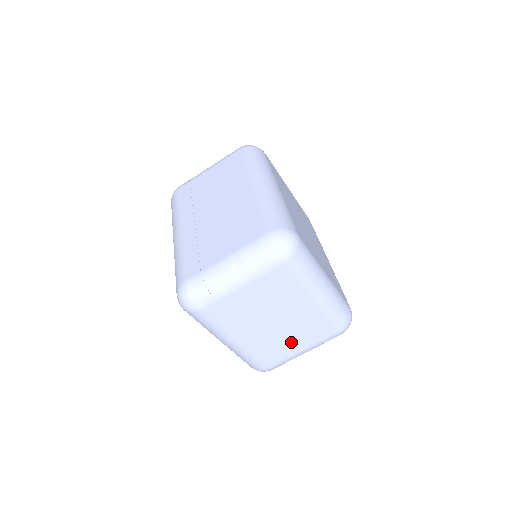
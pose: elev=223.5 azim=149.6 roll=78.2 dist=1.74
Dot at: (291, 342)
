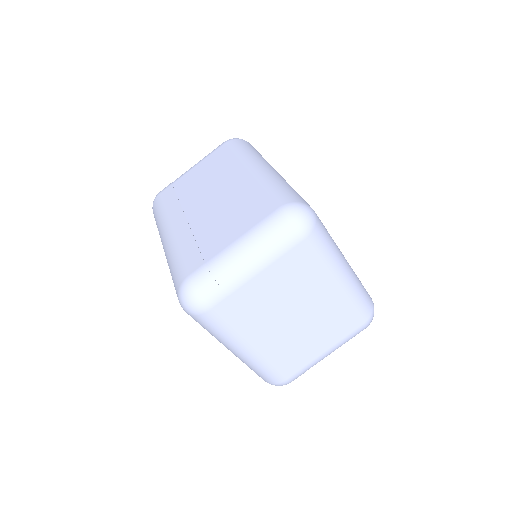
Dot at: (312, 343)
